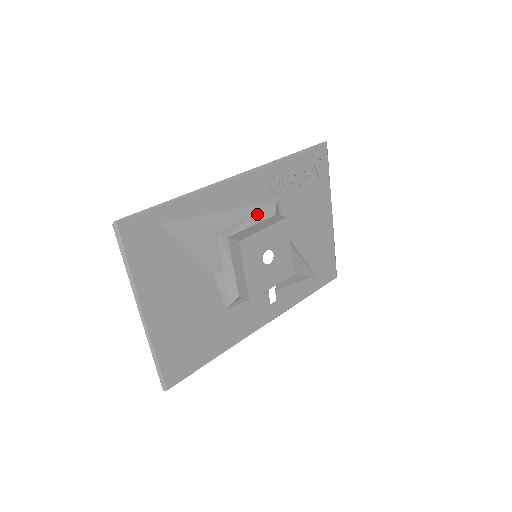
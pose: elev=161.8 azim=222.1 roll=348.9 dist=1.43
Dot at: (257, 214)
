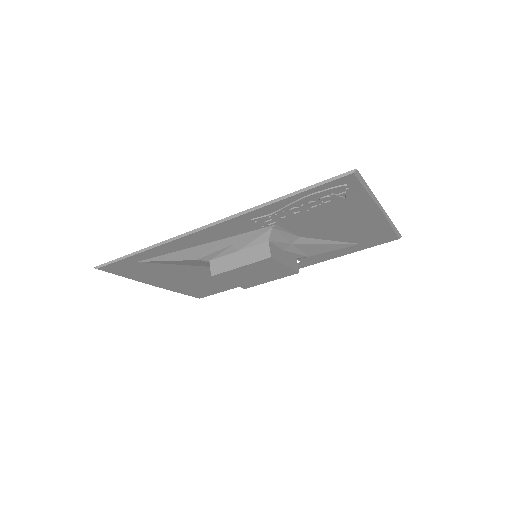
Dot at: (244, 241)
